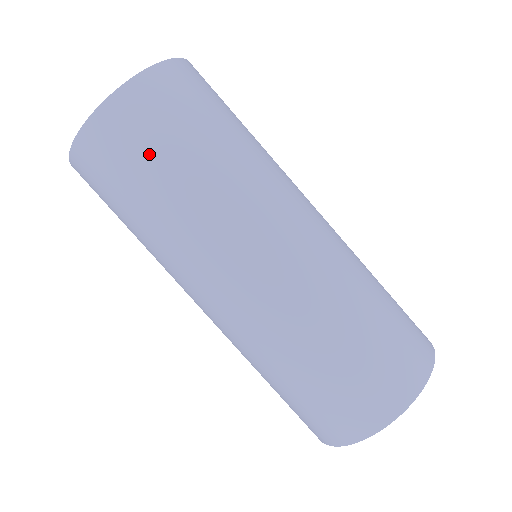
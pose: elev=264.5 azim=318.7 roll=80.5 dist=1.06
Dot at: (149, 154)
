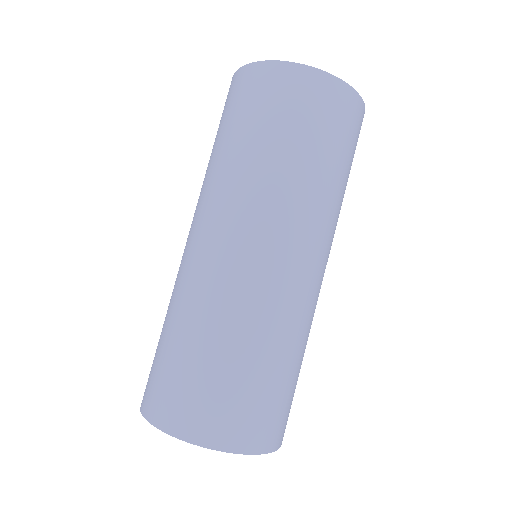
Dot at: (317, 128)
